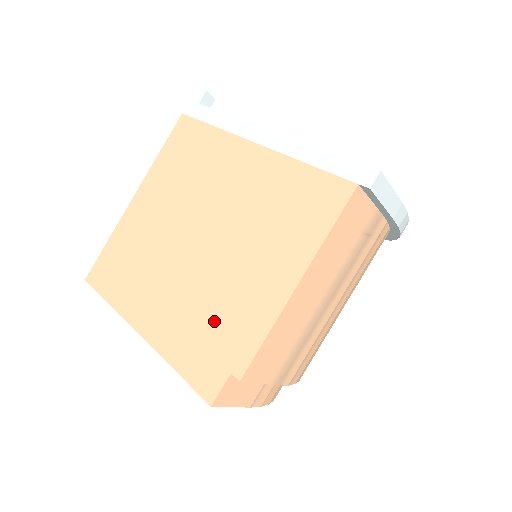
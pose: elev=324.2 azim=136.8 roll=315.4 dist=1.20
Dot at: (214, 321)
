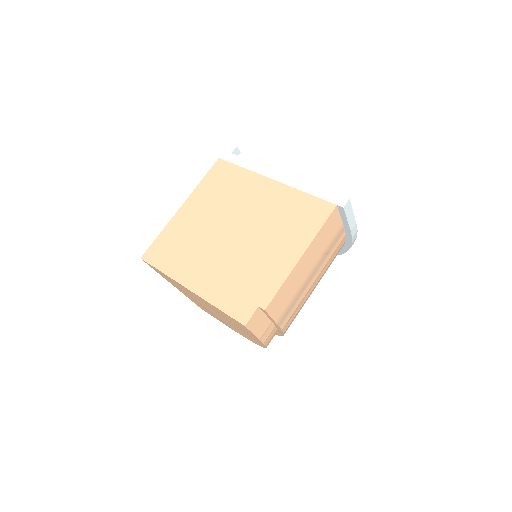
Dot at: (246, 278)
